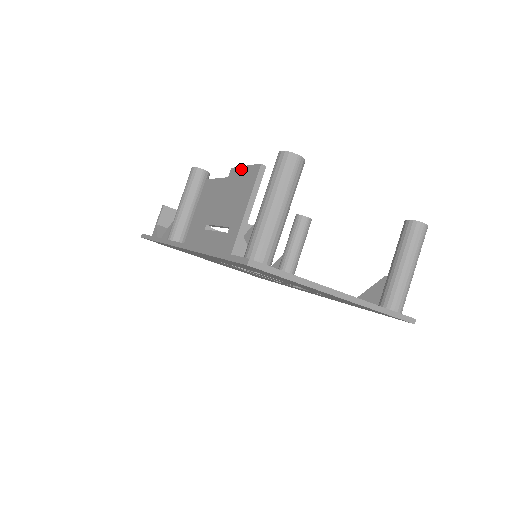
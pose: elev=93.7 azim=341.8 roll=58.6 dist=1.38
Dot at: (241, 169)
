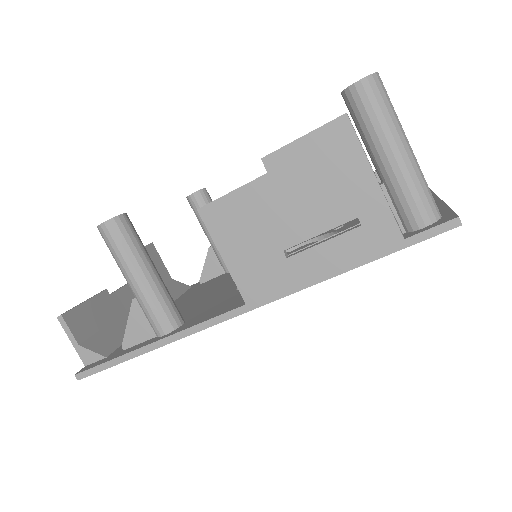
Dot at: (296, 145)
